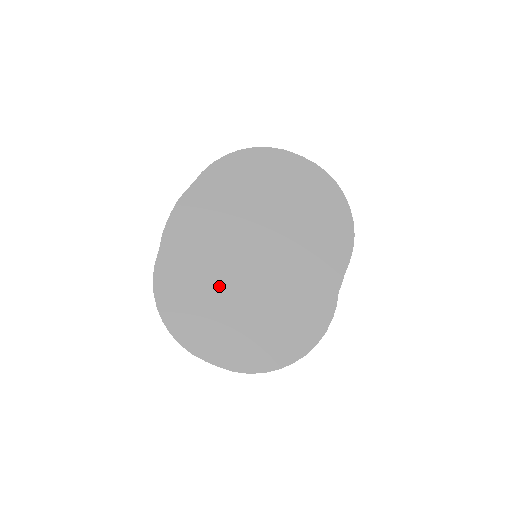
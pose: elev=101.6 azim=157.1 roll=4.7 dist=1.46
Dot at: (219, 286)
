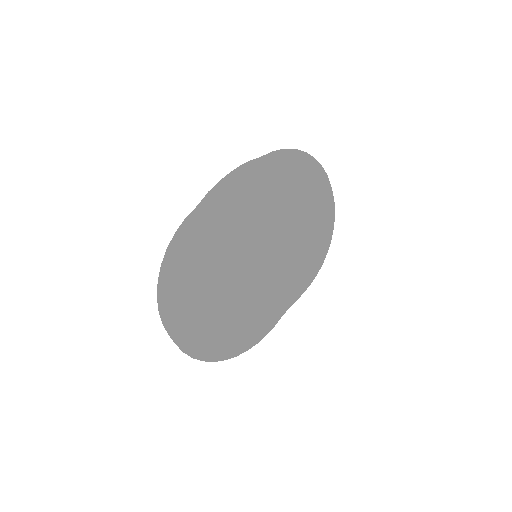
Dot at: (219, 270)
